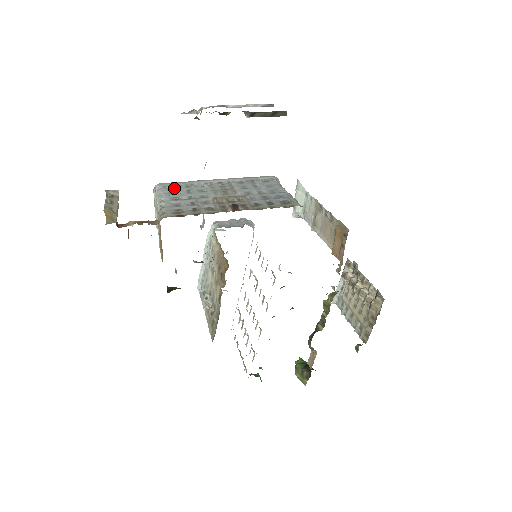
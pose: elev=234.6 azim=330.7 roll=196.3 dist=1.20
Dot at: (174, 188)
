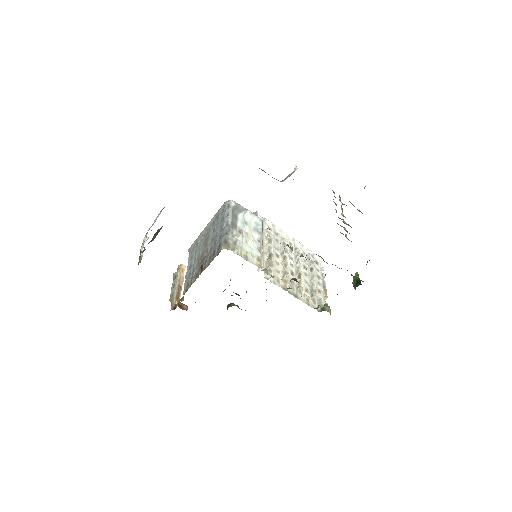
Dot at: (193, 250)
